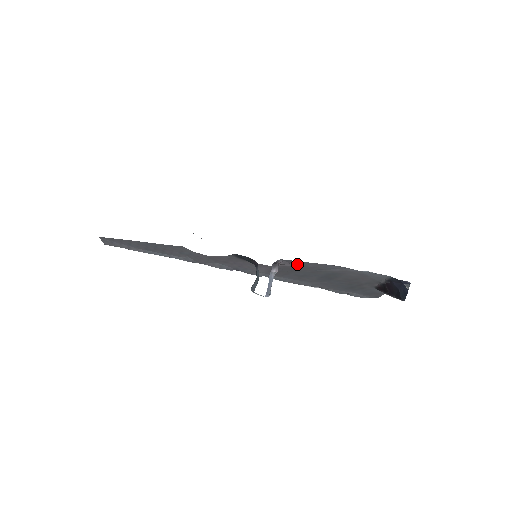
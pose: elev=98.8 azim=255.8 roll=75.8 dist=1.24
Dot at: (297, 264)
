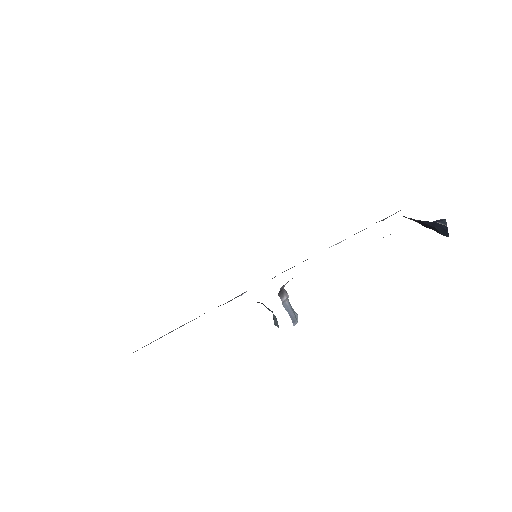
Dot at: occluded
